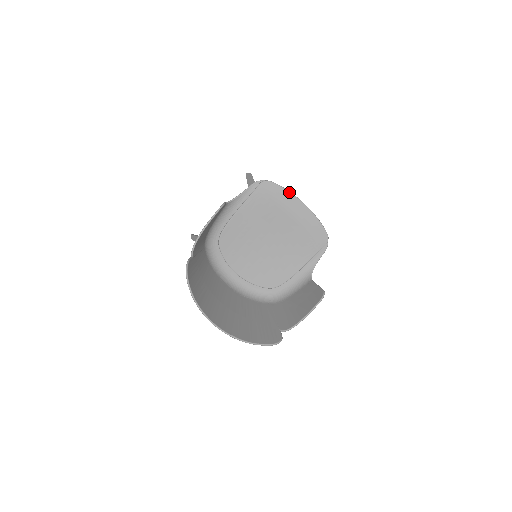
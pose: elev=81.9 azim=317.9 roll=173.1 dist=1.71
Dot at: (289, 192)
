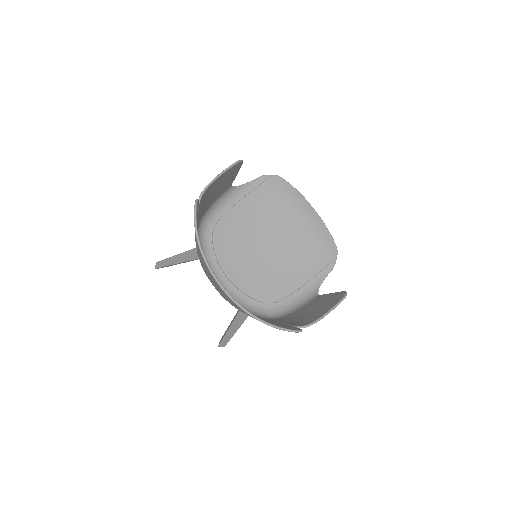
Dot at: (299, 193)
